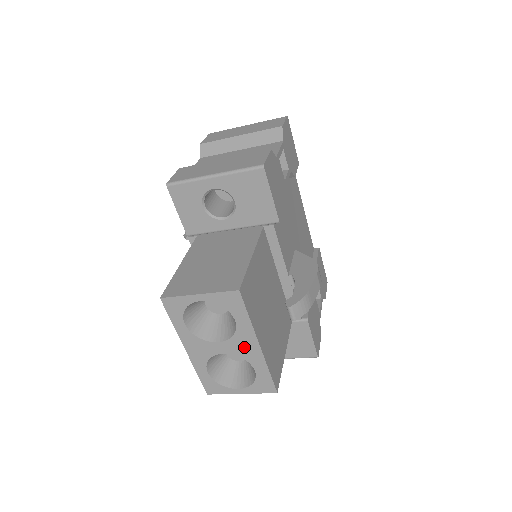
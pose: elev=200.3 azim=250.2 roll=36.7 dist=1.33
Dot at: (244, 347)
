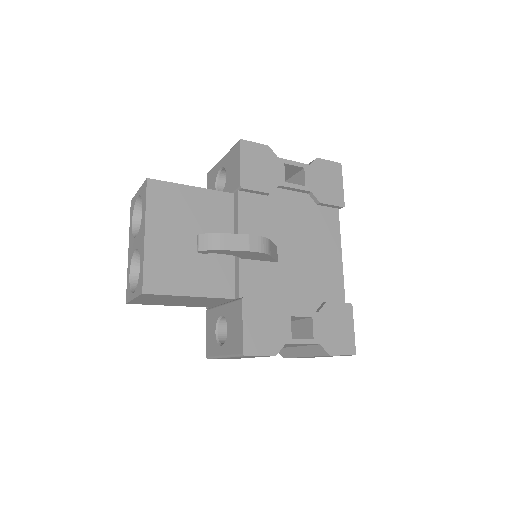
Dot at: (141, 238)
